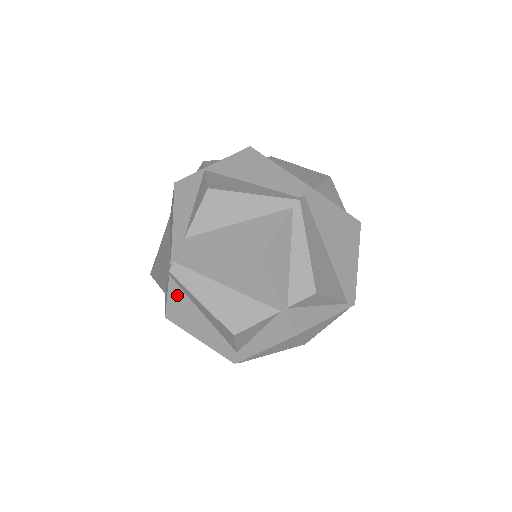
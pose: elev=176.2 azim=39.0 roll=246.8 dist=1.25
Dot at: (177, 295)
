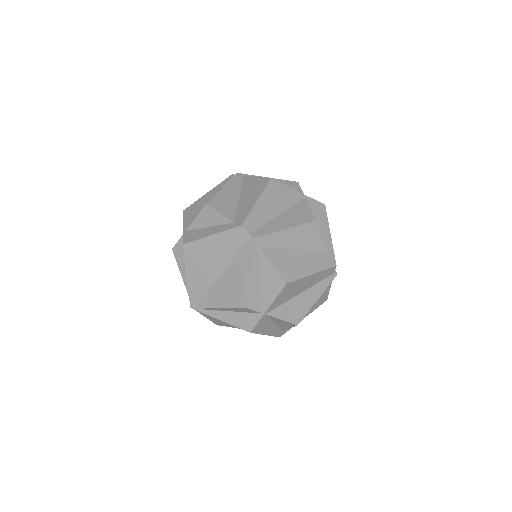
Dot at: occluded
